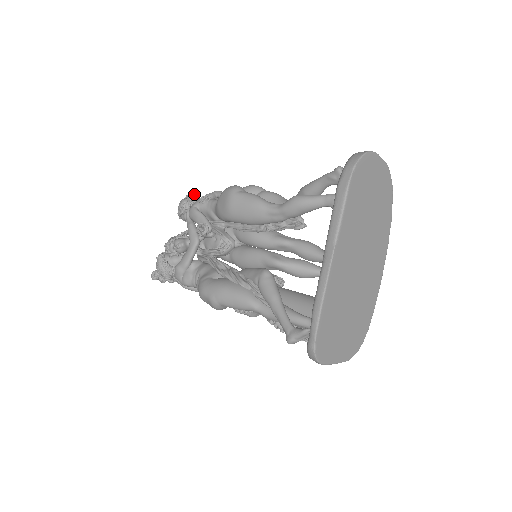
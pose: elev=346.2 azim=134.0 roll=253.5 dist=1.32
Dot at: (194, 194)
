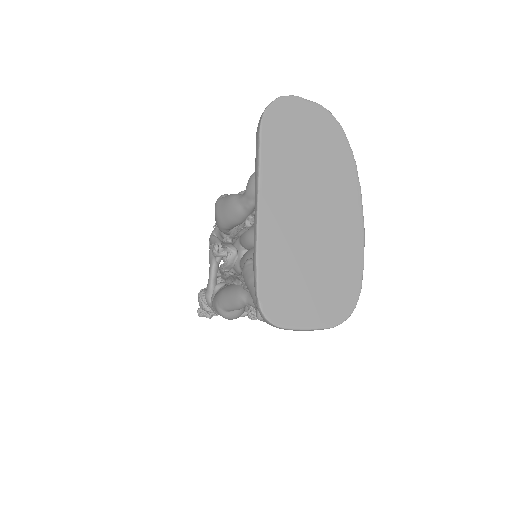
Dot at: occluded
